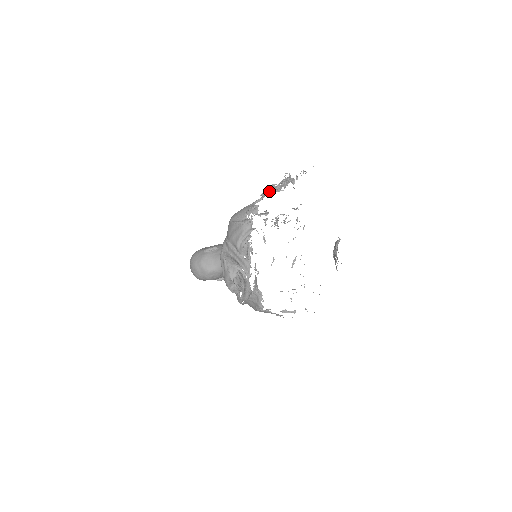
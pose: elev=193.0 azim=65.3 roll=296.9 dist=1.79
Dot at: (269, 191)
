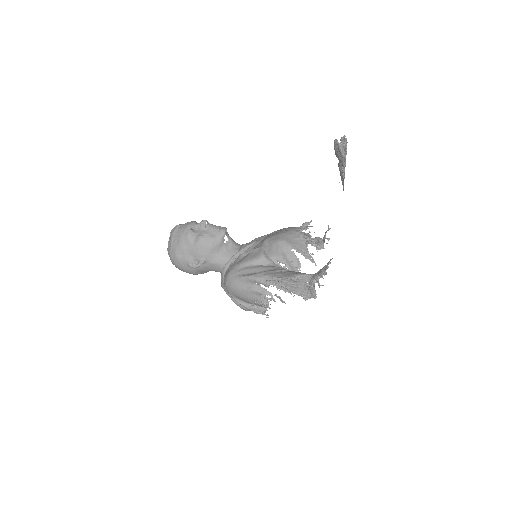
Dot at: occluded
